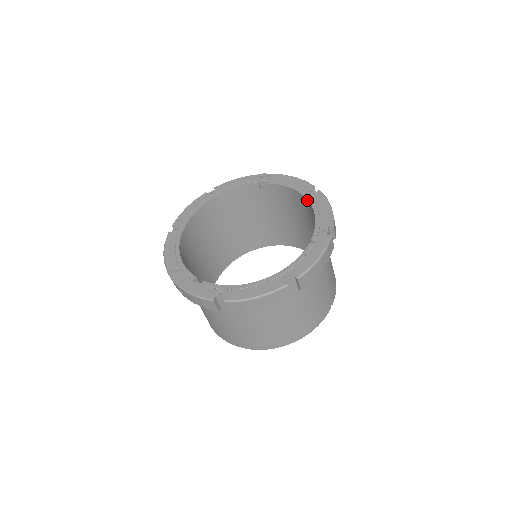
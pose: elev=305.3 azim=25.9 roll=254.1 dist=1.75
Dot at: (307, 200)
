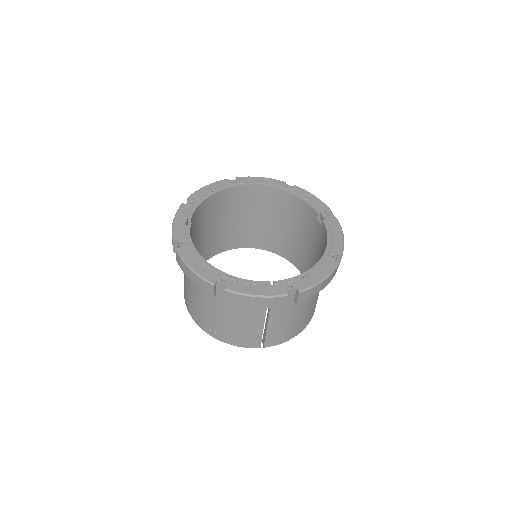
Dot at: (321, 258)
